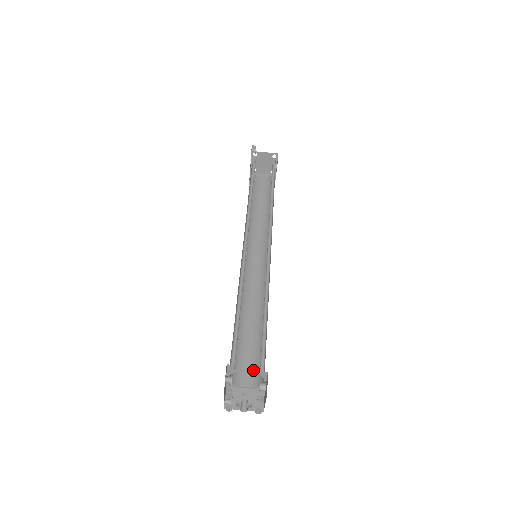
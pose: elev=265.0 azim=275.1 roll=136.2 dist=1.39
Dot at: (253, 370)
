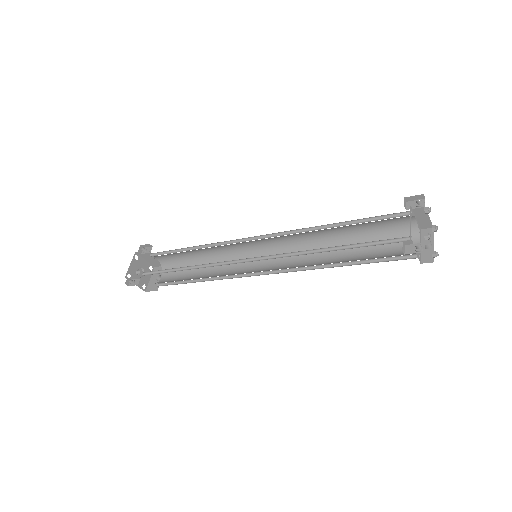
Dot at: (170, 261)
